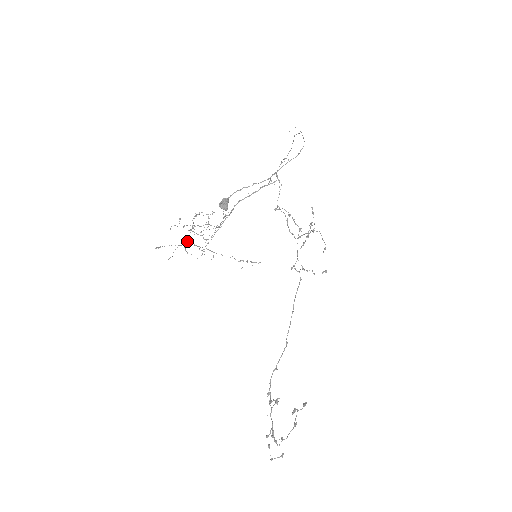
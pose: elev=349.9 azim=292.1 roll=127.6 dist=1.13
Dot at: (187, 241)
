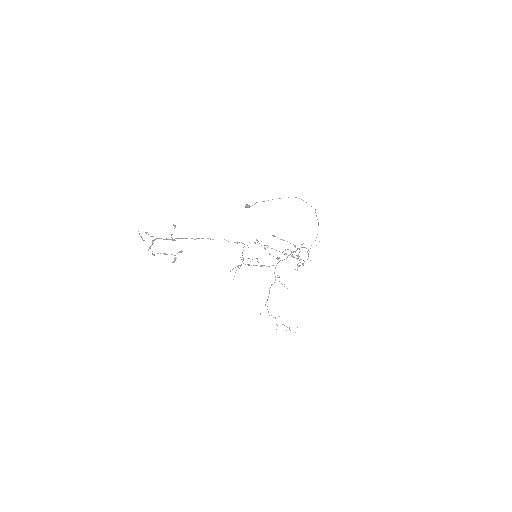
Dot at: occluded
